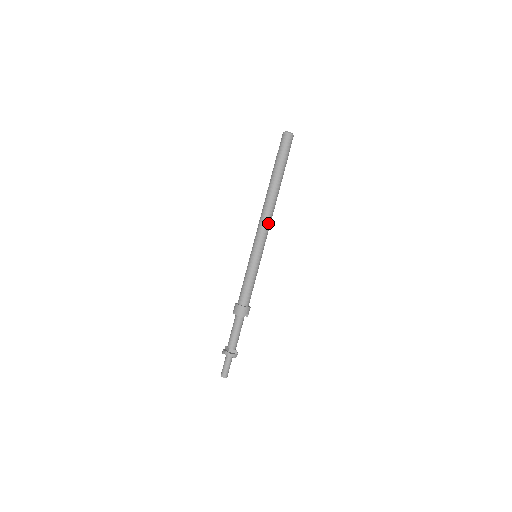
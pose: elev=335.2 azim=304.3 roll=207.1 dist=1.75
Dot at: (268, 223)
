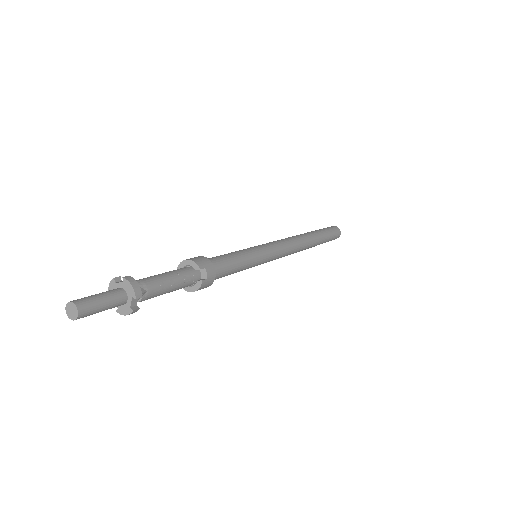
Dot at: (289, 244)
